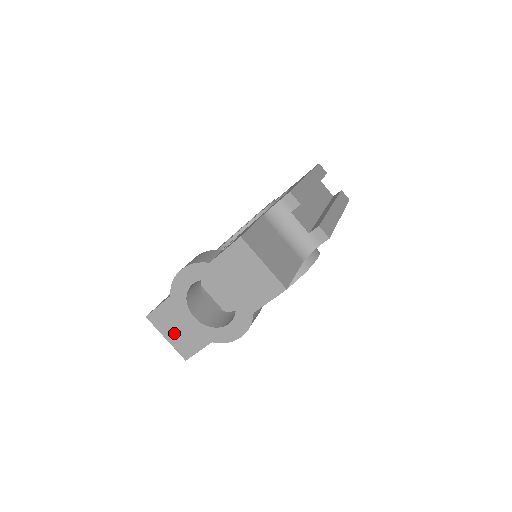
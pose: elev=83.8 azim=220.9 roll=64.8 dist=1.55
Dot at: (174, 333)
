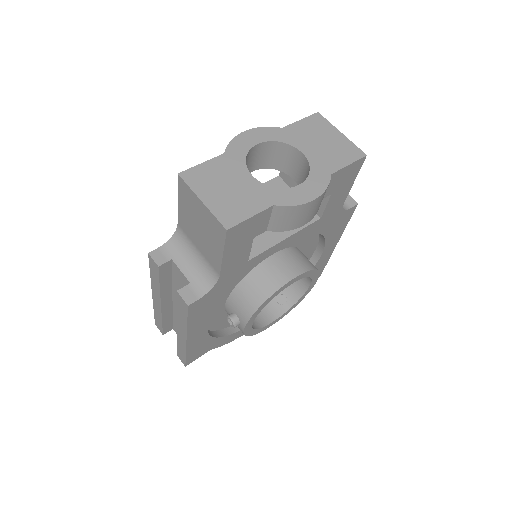
Dot at: (217, 194)
